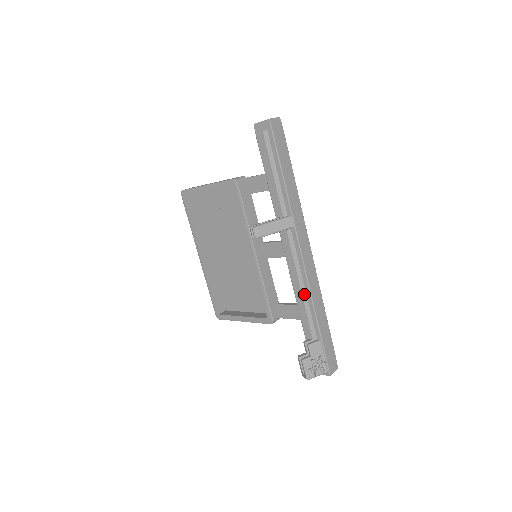
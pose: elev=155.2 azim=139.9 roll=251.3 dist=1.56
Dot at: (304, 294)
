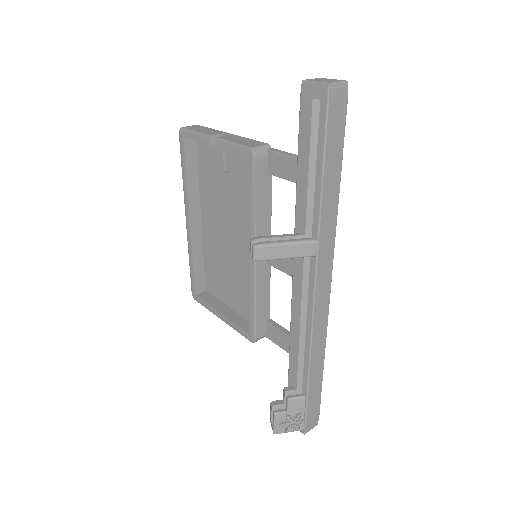
Dot at: (302, 338)
